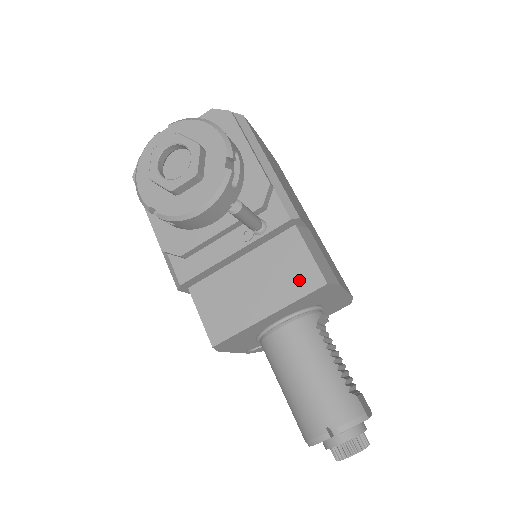
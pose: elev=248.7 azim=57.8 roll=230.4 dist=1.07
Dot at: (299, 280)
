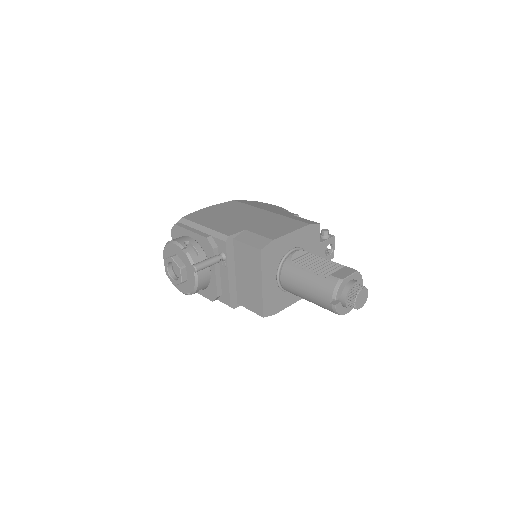
Dot at: (254, 259)
